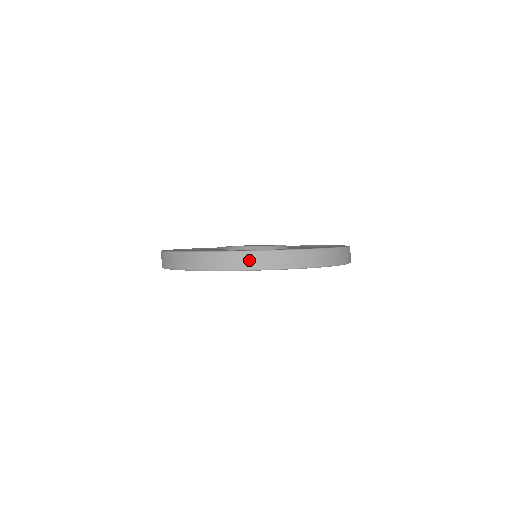
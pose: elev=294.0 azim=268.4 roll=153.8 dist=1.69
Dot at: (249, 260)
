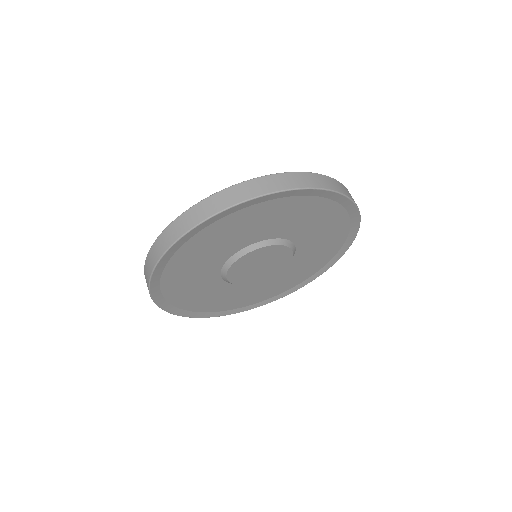
Dot at: (221, 200)
